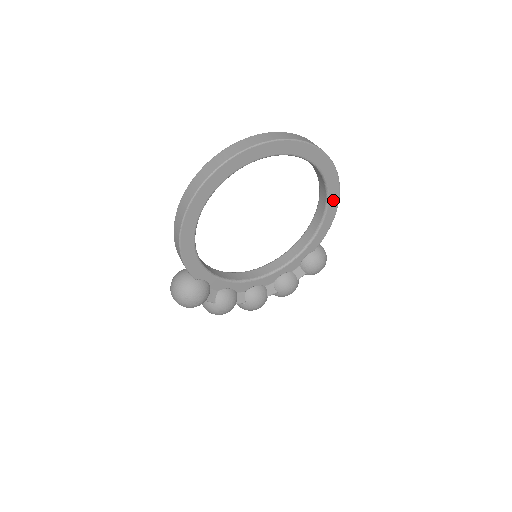
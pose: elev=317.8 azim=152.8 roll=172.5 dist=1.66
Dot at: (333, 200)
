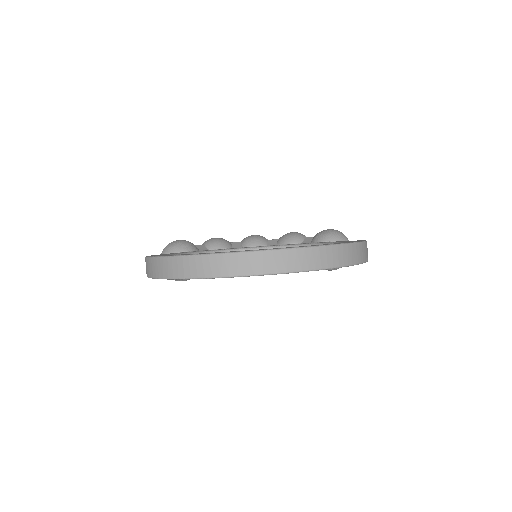
Dot at: occluded
